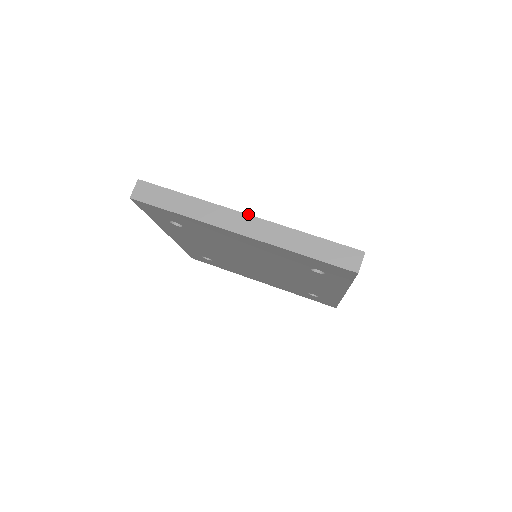
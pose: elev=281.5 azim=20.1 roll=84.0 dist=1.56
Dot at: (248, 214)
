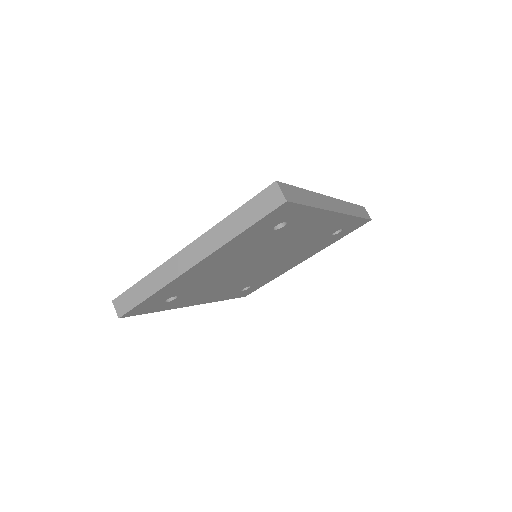
Dot at: (185, 247)
